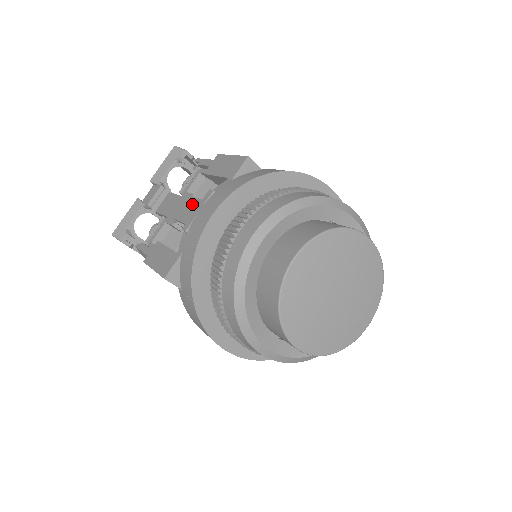
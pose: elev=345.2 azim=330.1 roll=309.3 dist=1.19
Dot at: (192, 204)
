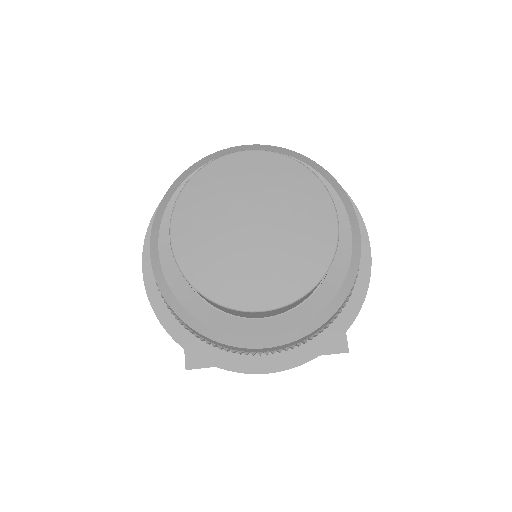
Dot at: occluded
